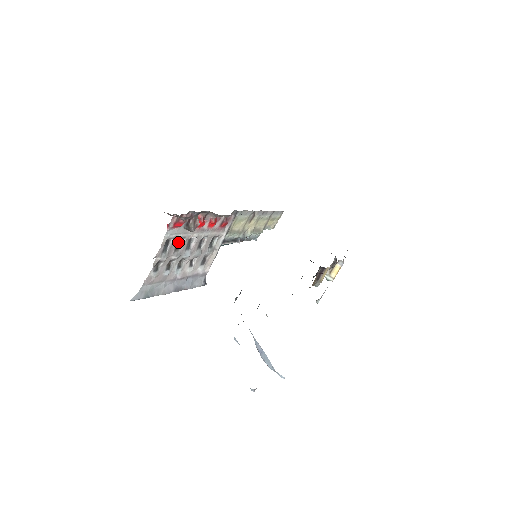
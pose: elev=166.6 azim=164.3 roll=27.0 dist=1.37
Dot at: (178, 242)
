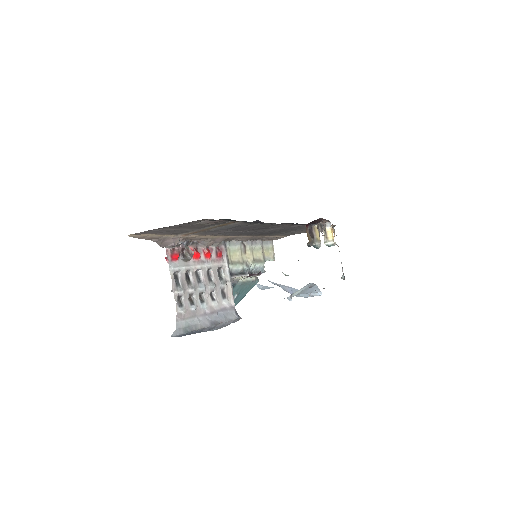
Dot at: (186, 277)
